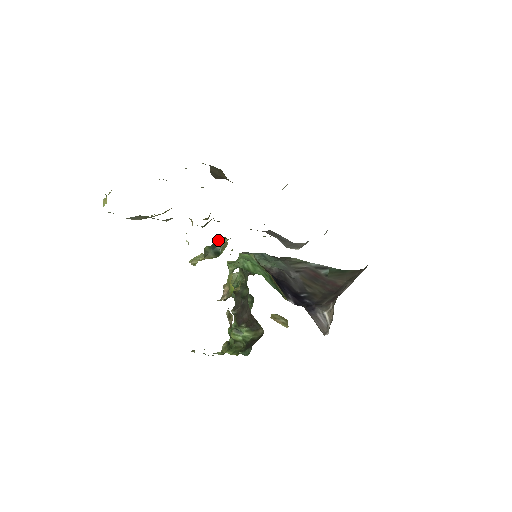
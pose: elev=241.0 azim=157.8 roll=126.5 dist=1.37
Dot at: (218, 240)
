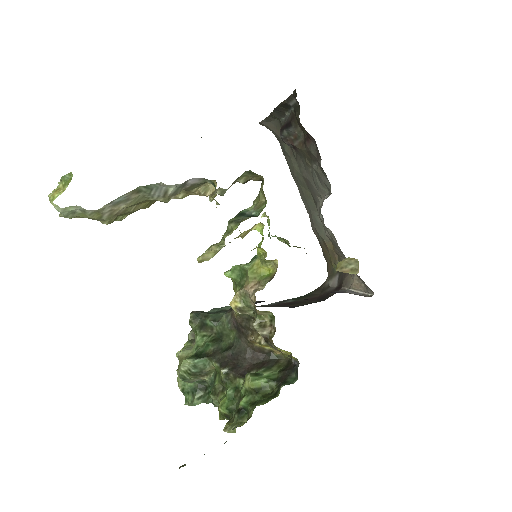
Dot at: (240, 211)
